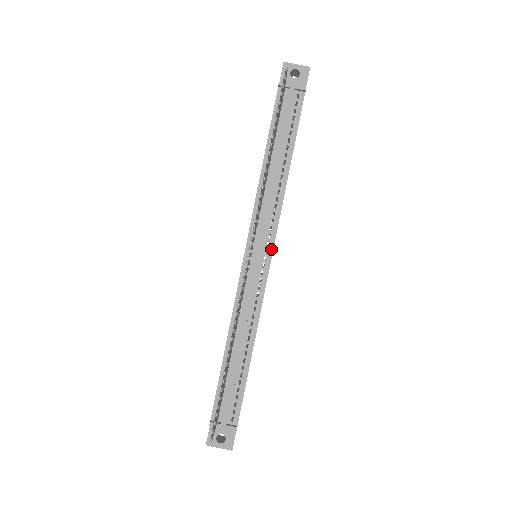
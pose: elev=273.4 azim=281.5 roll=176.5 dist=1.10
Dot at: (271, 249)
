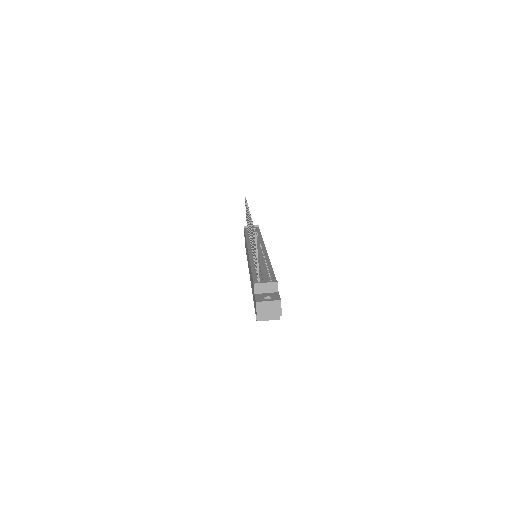
Dot at: (264, 247)
